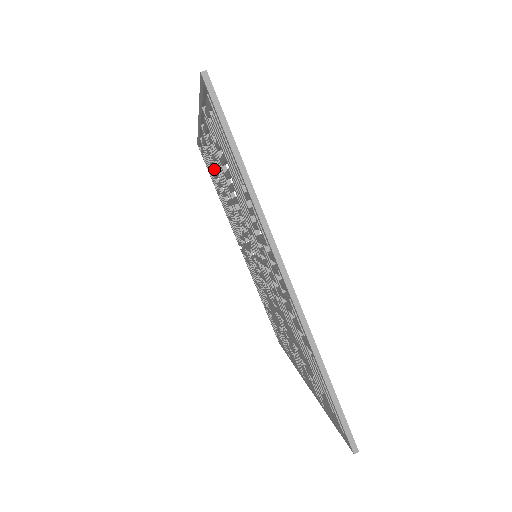
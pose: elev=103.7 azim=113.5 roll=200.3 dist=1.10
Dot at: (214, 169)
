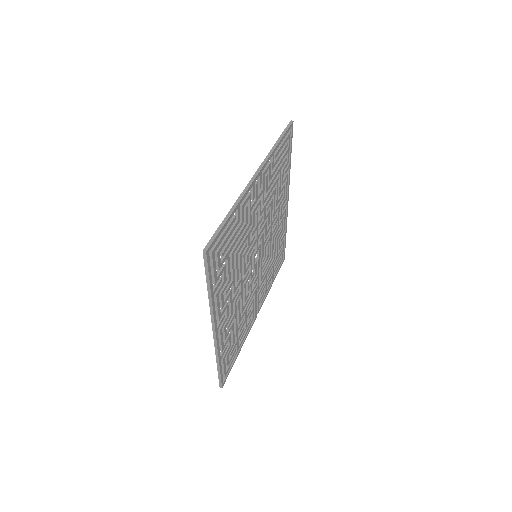
Dot at: occluded
